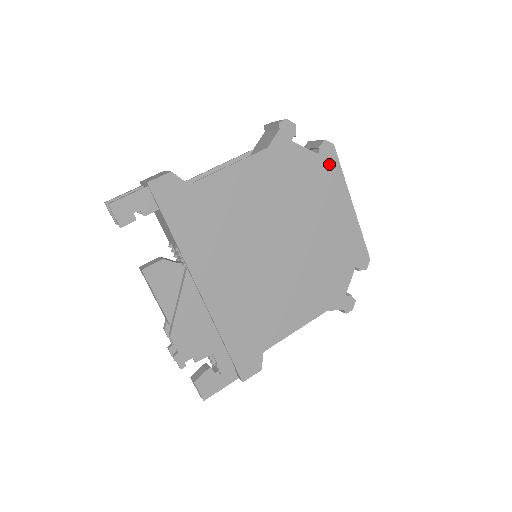
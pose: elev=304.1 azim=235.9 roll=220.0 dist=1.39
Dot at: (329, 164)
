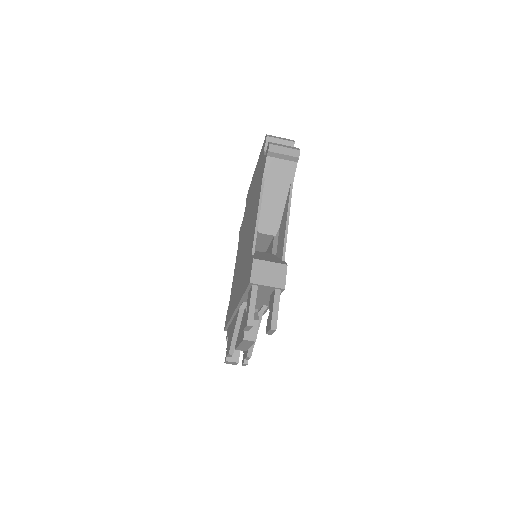
Dot at: occluded
